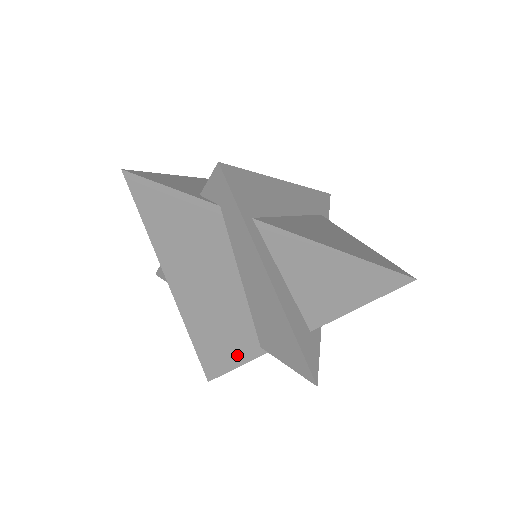
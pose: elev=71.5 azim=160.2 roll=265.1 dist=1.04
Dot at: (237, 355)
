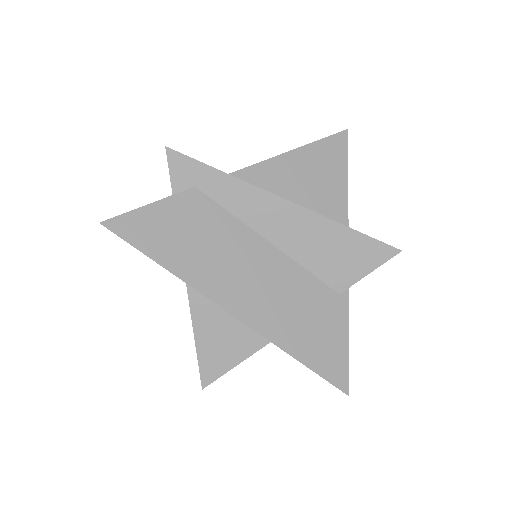
Dot at: (335, 327)
